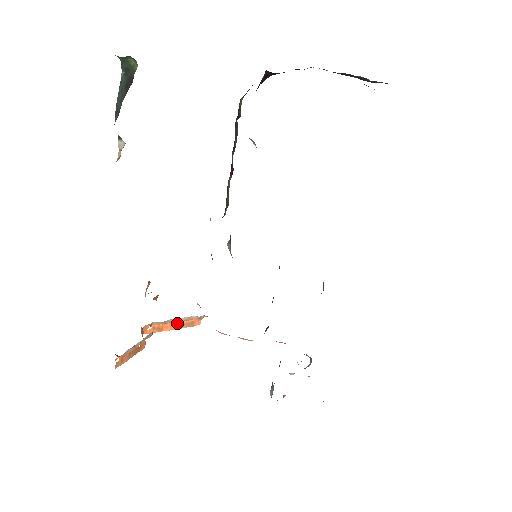
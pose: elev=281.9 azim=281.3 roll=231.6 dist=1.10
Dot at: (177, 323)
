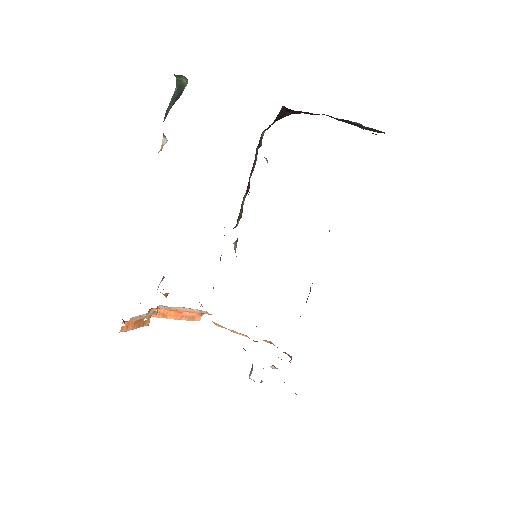
Dot at: (180, 314)
